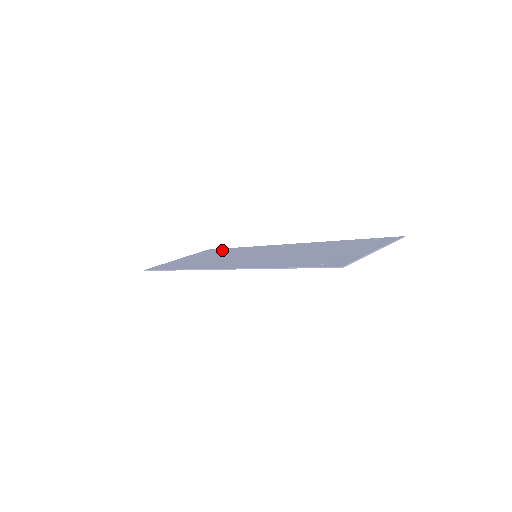
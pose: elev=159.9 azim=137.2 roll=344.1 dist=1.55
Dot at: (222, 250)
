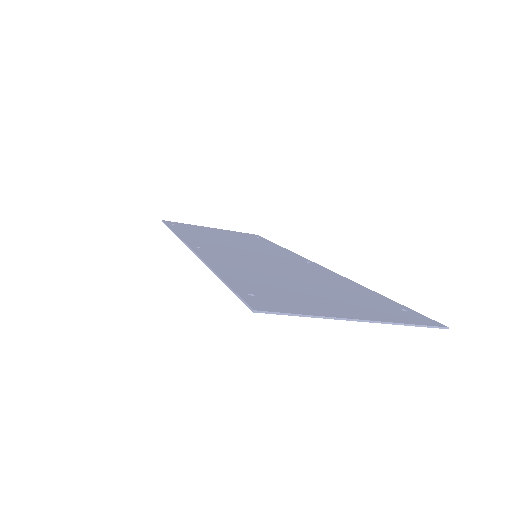
Dot at: occluded
